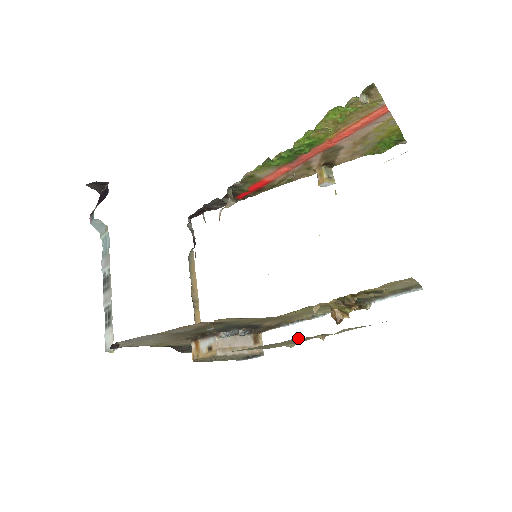
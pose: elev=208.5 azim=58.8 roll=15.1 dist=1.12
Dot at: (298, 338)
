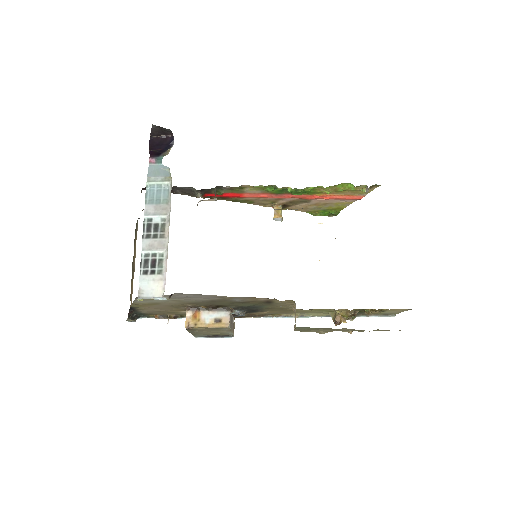
Dot at: (346, 328)
